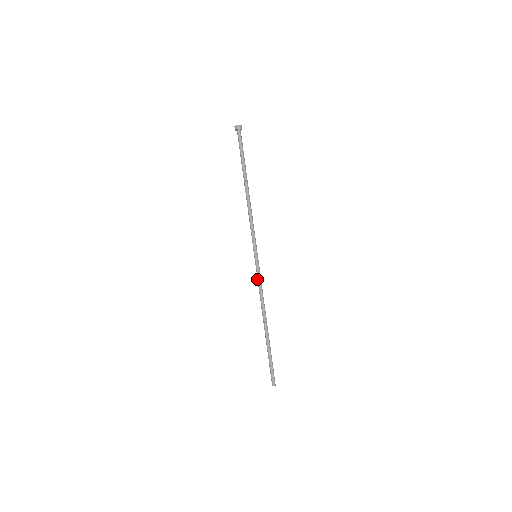
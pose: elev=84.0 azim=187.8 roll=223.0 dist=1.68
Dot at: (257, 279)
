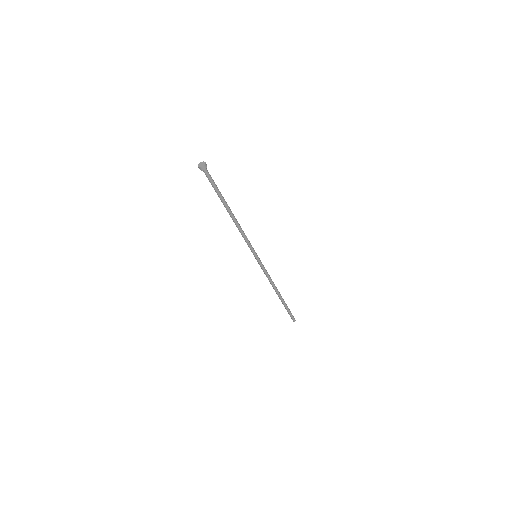
Dot at: (263, 270)
